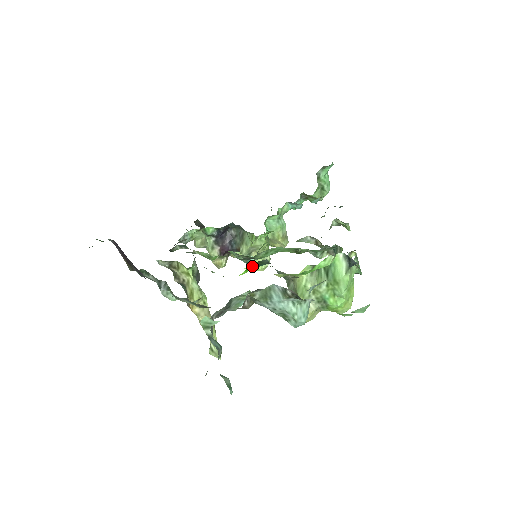
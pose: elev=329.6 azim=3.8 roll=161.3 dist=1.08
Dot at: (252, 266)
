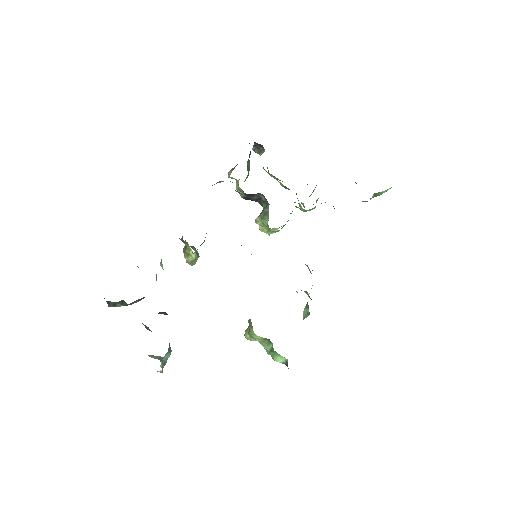
Dot at: occluded
